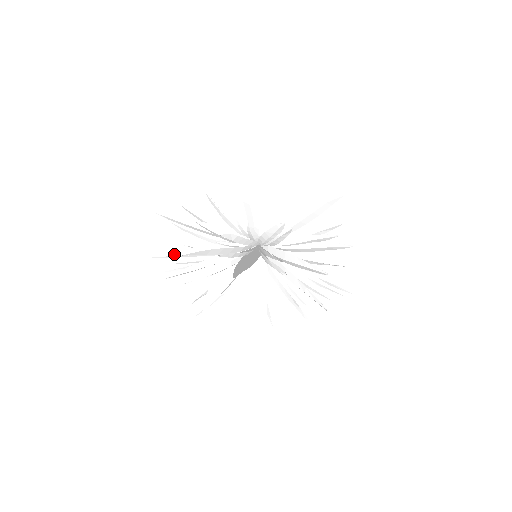
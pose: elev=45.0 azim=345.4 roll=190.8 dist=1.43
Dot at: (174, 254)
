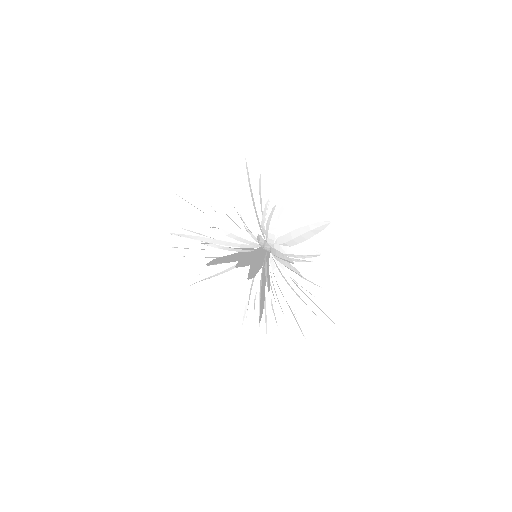
Dot at: (196, 231)
